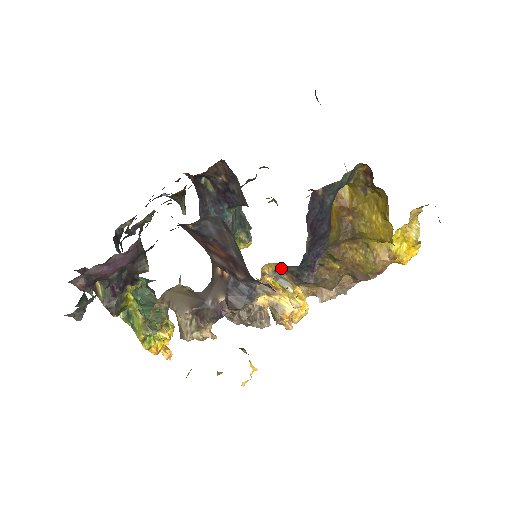
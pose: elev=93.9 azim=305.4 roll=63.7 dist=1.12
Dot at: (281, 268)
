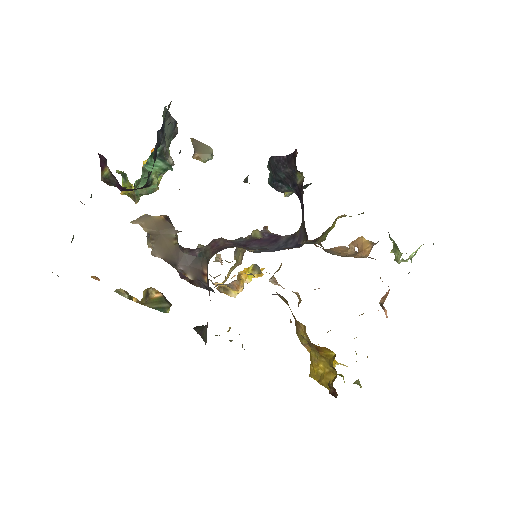
Dot at: occluded
